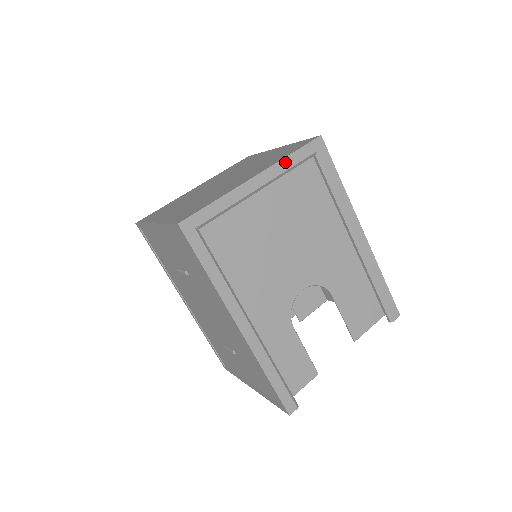
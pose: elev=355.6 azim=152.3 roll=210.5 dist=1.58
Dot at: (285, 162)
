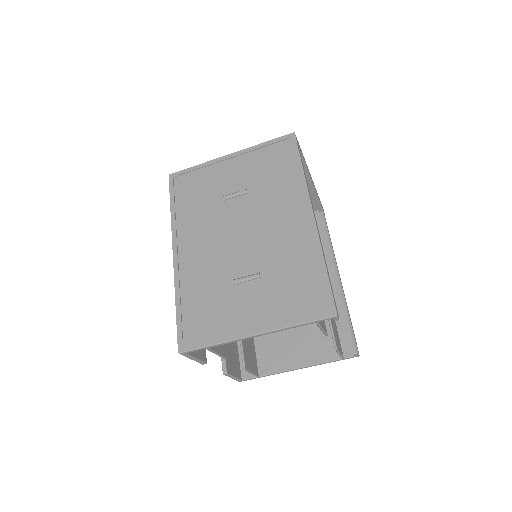
Dot at: (316, 191)
